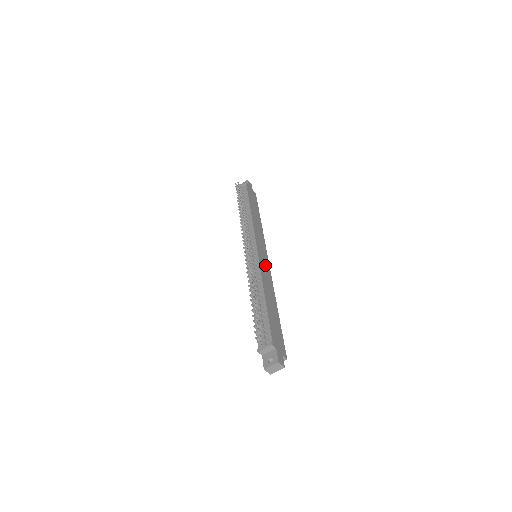
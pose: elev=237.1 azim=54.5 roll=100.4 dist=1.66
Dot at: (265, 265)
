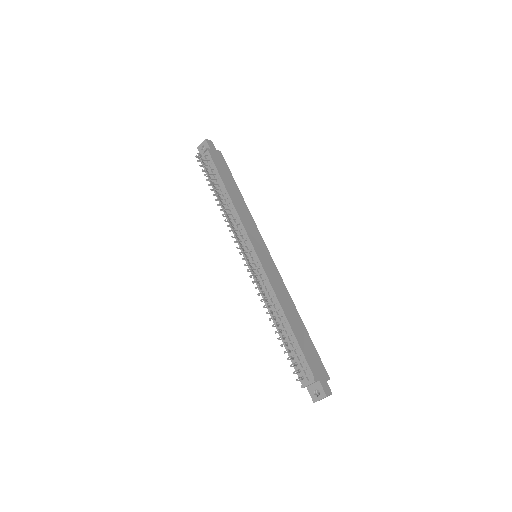
Dot at: (270, 267)
